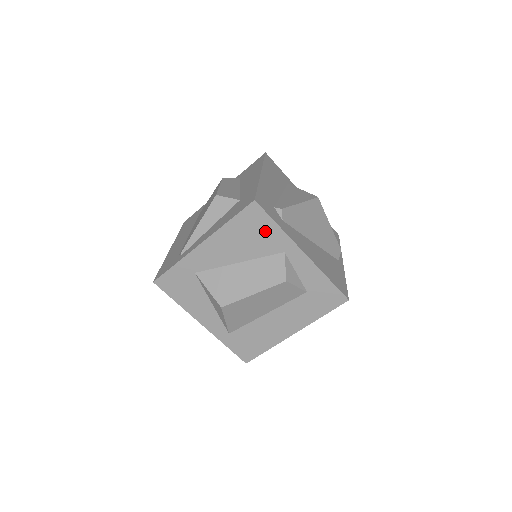
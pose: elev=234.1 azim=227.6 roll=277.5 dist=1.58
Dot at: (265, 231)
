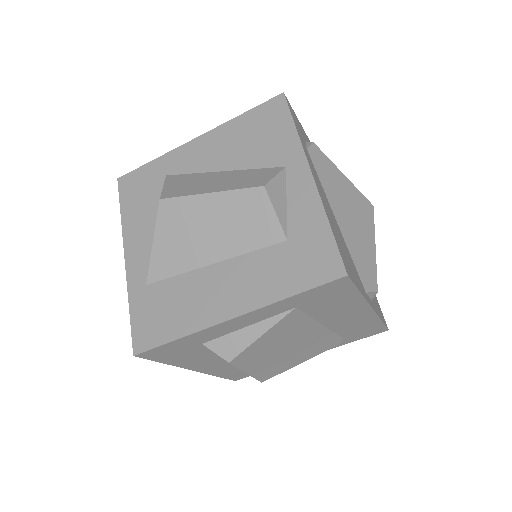
Dot at: (276, 133)
